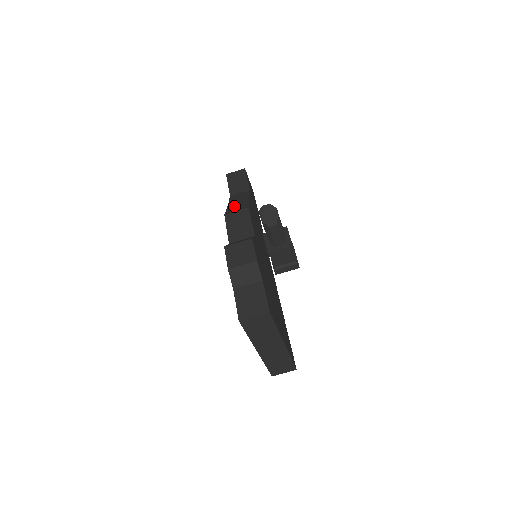
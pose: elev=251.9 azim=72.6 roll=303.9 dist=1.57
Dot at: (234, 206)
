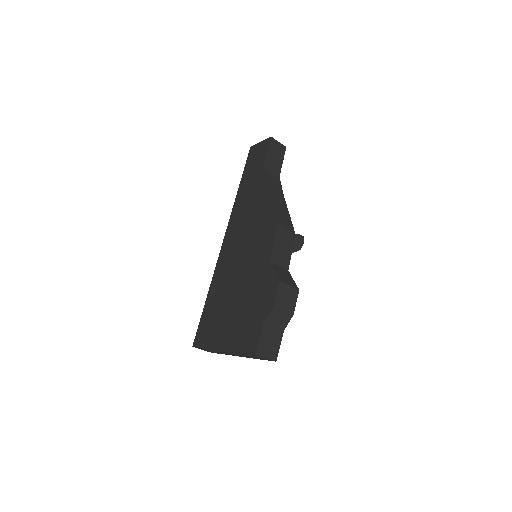
Dot at: (279, 209)
